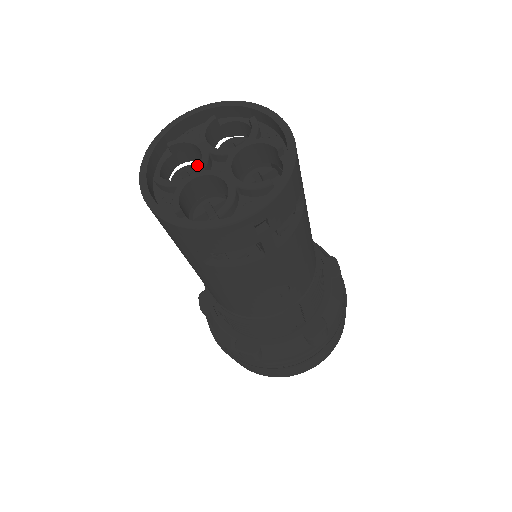
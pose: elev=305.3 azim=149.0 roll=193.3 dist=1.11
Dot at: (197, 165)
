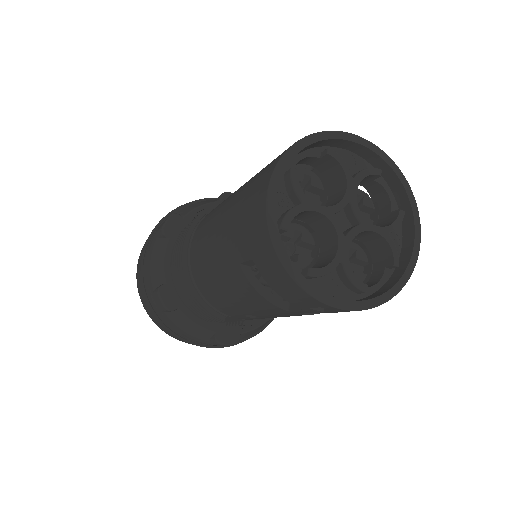
Dot at: occluded
